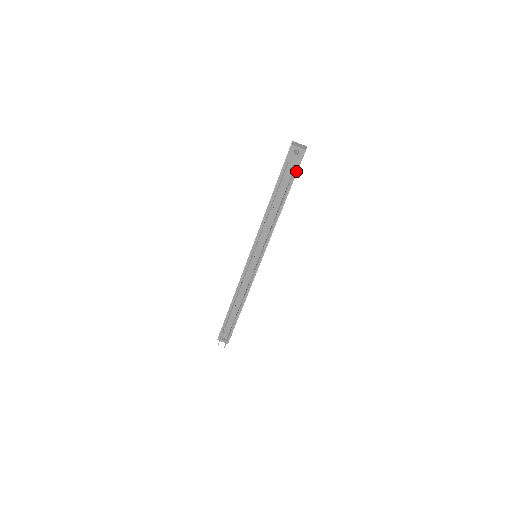
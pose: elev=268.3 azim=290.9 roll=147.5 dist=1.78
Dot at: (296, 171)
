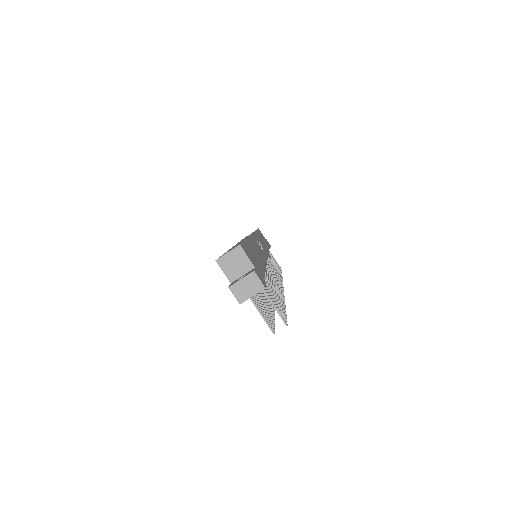
Dot at: occluded
